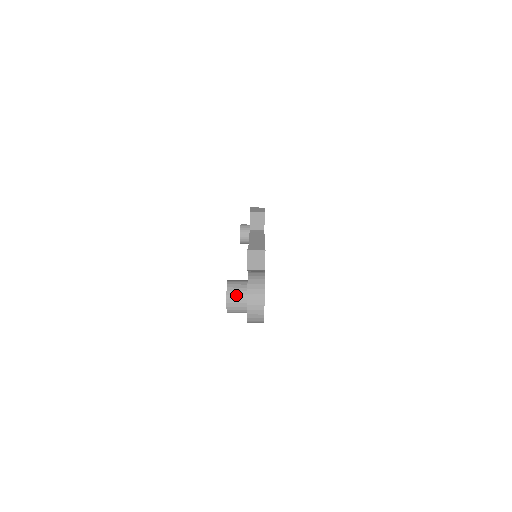
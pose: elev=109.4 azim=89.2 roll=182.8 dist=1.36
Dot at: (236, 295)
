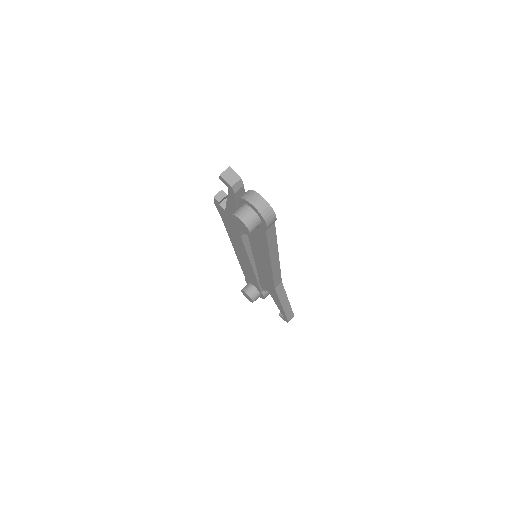
Dot at: (241, 211)
